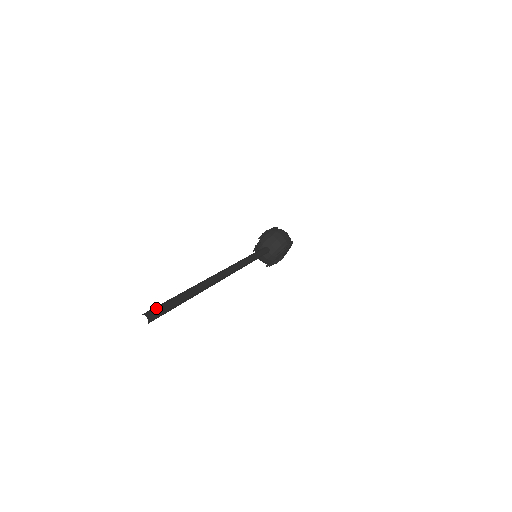
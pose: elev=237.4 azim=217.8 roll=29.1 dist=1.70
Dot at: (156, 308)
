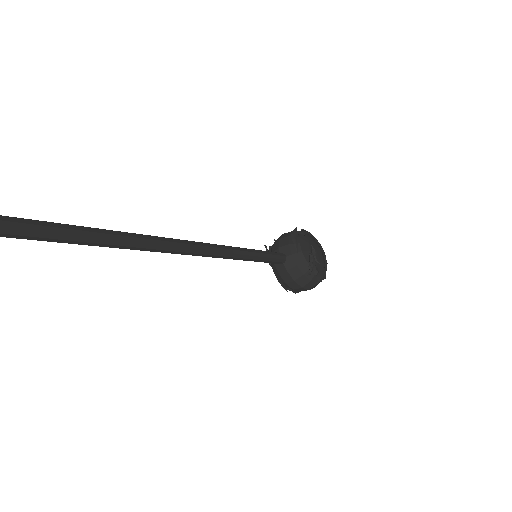
Dot at: out of frame
